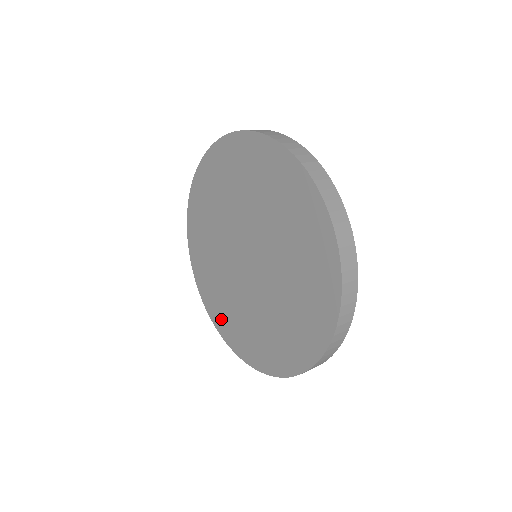
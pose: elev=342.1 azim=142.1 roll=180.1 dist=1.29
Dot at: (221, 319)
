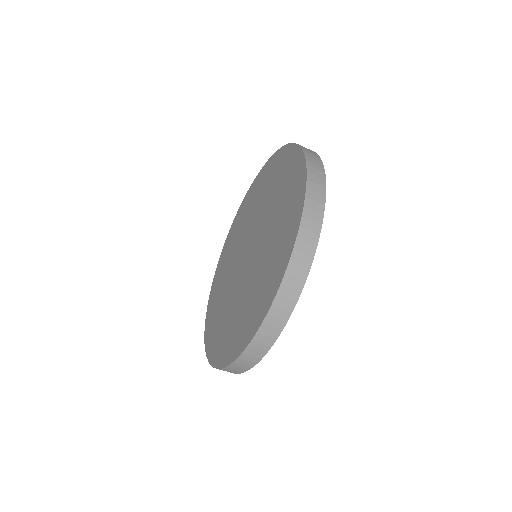
Dot at: (235, 226)
